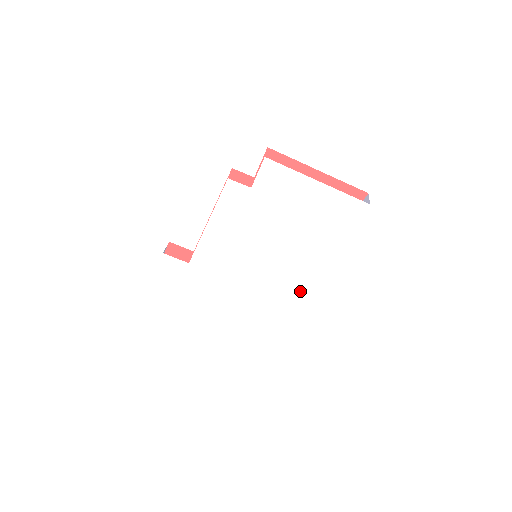
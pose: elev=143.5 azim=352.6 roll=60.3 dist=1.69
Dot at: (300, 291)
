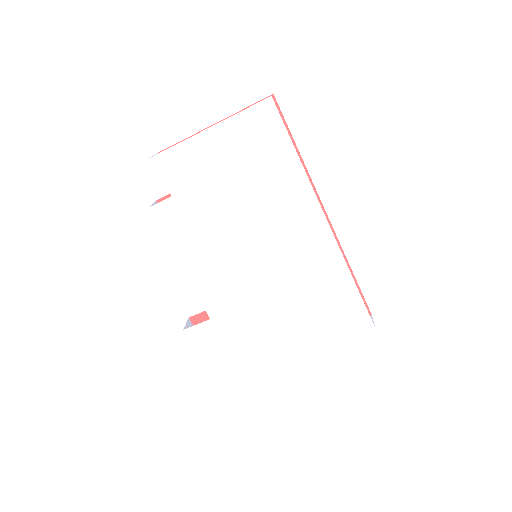
Dot at: (326, 248)
